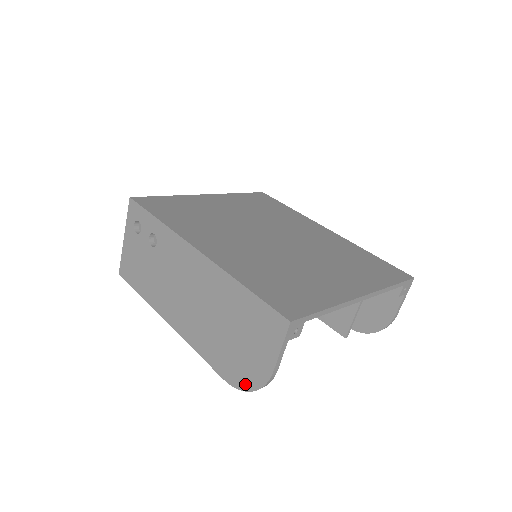
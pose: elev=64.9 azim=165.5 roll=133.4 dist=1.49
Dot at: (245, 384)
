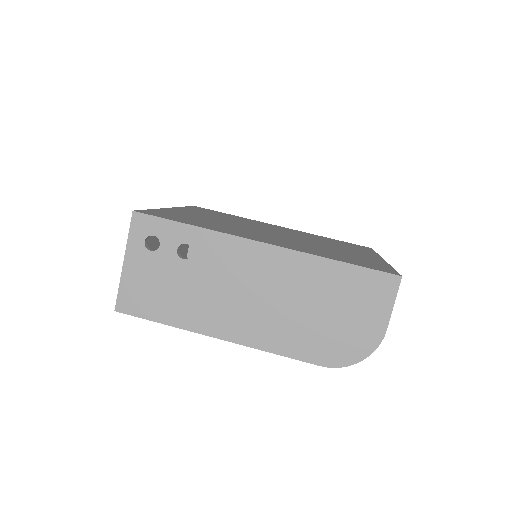
Dot at: (351, 358)
